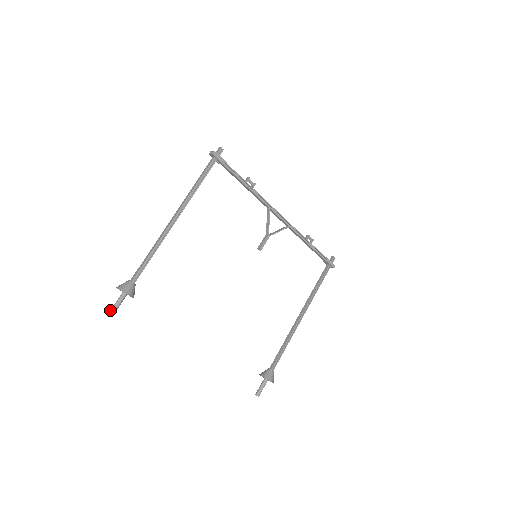
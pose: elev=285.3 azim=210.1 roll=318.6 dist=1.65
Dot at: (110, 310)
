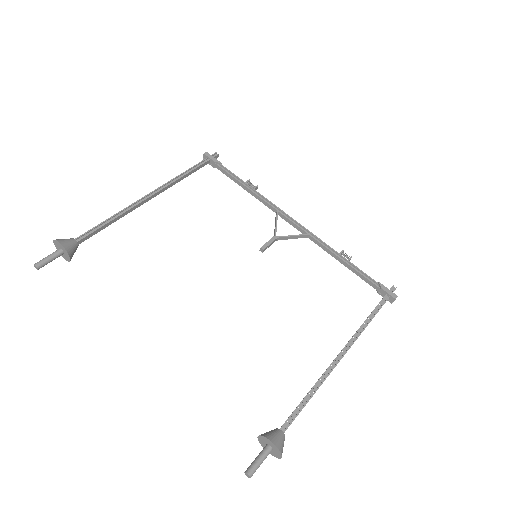
Dot at: (36, 263)
